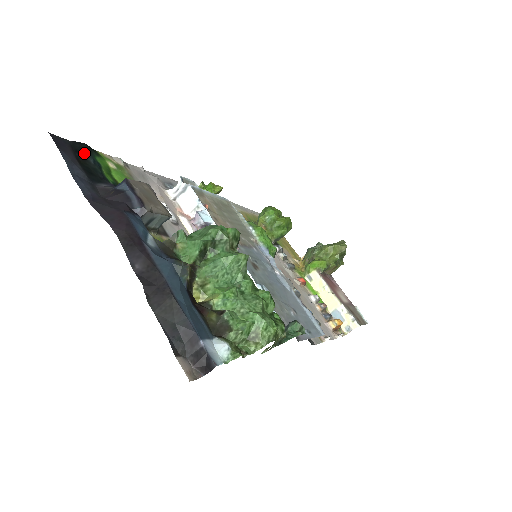
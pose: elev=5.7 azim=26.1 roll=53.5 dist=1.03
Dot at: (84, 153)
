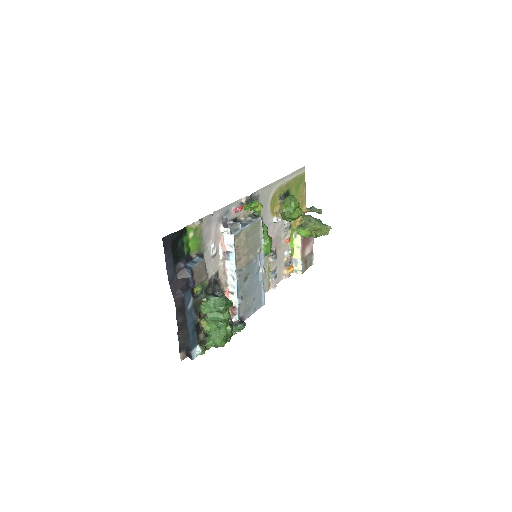
Dot at: (177, 241)
